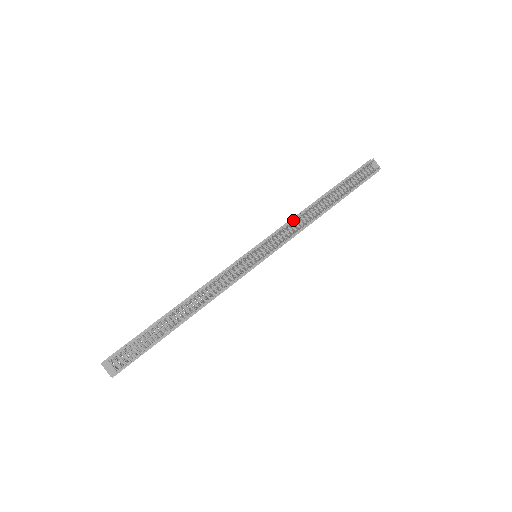
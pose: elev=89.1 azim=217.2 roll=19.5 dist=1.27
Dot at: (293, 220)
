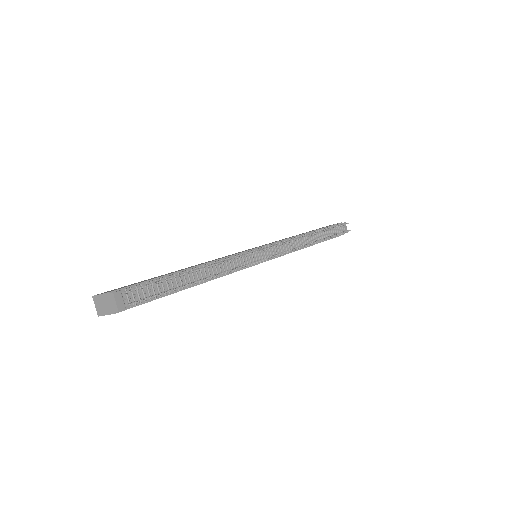
Dot at: (294, 239)
